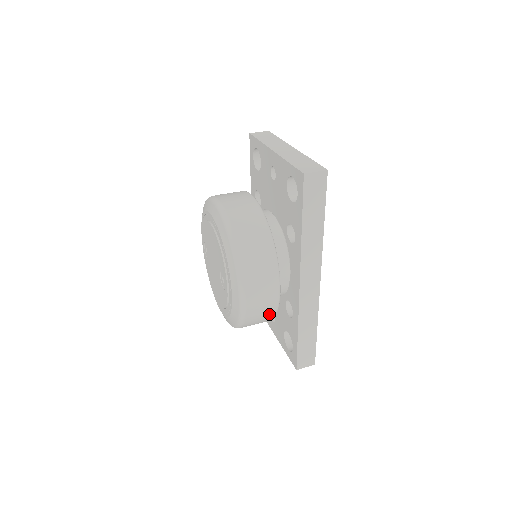
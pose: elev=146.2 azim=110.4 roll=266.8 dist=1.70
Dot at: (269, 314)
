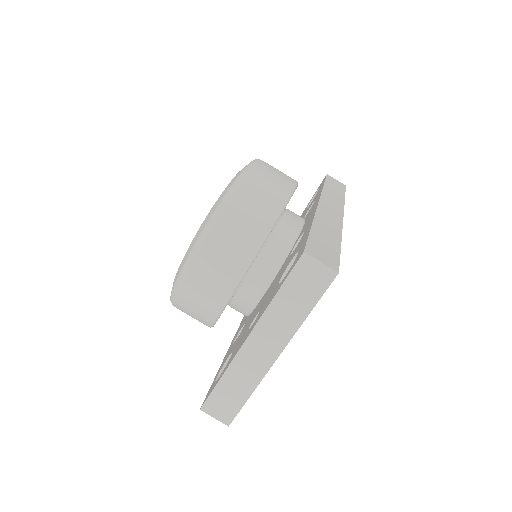
Dot at: occluded
